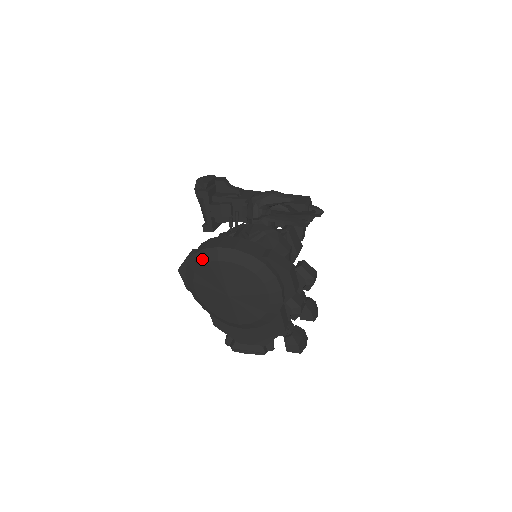
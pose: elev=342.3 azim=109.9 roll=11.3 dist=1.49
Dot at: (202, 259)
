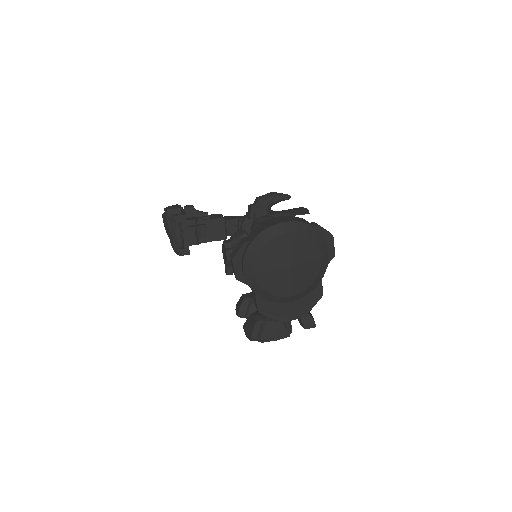
Dot at: (268, 237)
